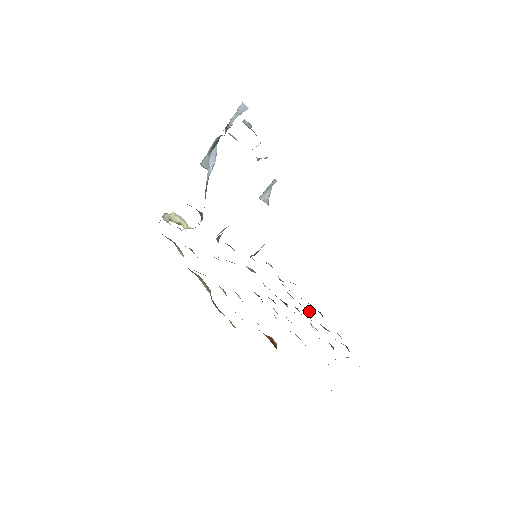
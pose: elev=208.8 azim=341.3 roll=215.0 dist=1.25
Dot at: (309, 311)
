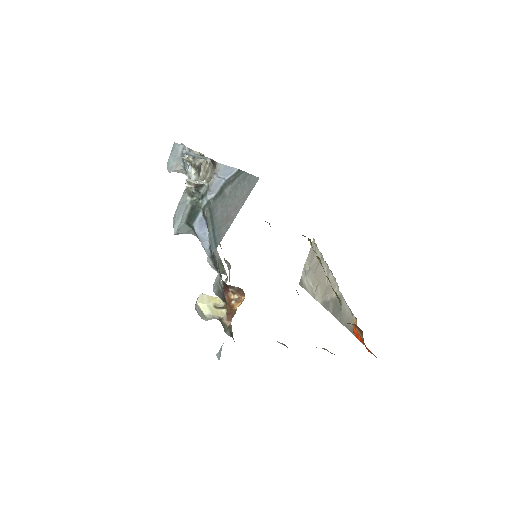
Dot at: occluded
